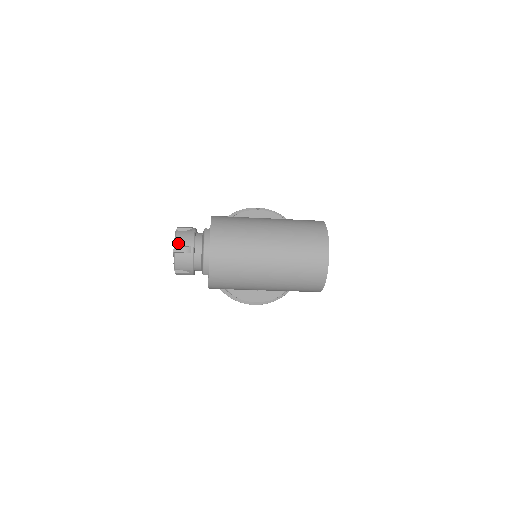
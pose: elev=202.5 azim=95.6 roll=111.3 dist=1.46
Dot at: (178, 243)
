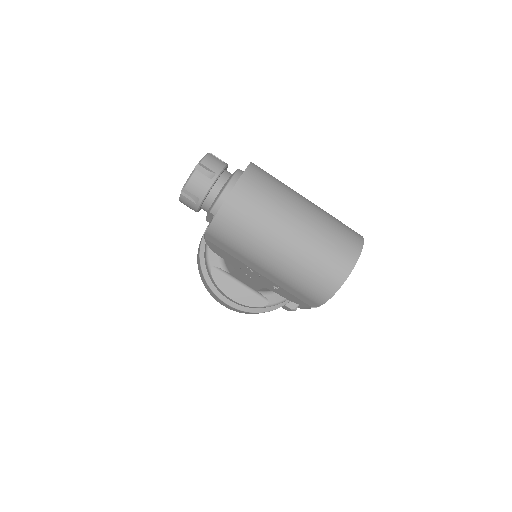
Dot at: (205, 162)
